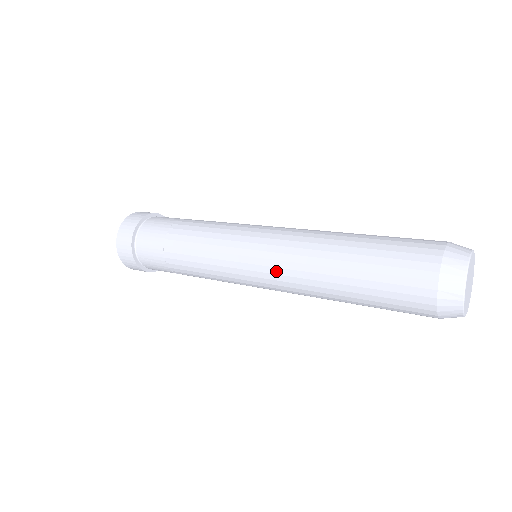
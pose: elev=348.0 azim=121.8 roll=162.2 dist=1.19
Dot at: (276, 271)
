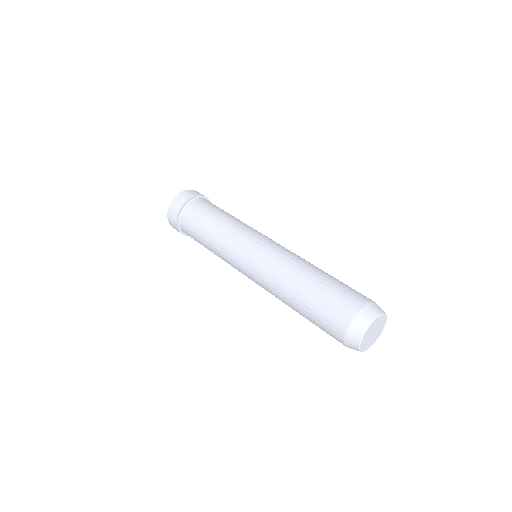
Dot at: (266, 263)
